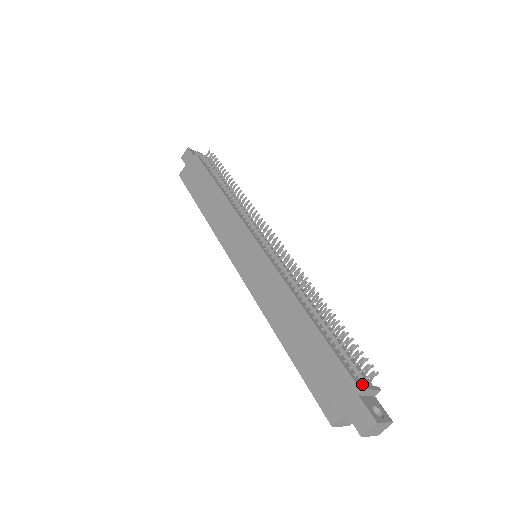
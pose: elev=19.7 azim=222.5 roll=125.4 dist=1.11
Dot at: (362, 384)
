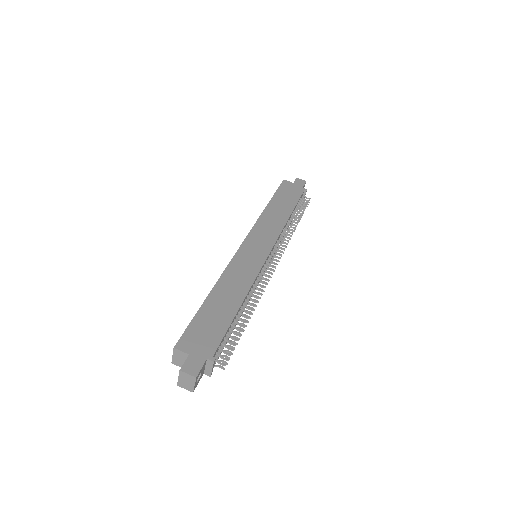
Dot at: occluded
